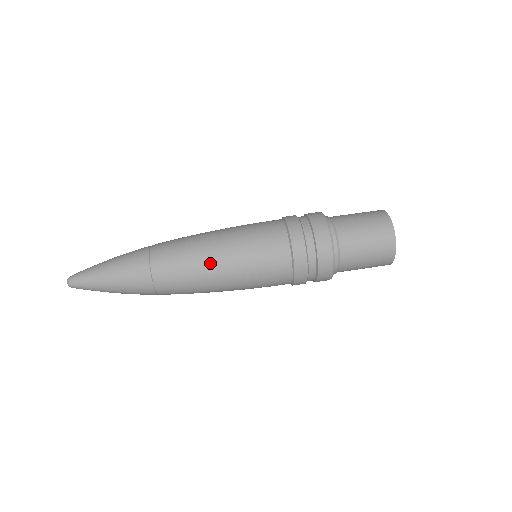
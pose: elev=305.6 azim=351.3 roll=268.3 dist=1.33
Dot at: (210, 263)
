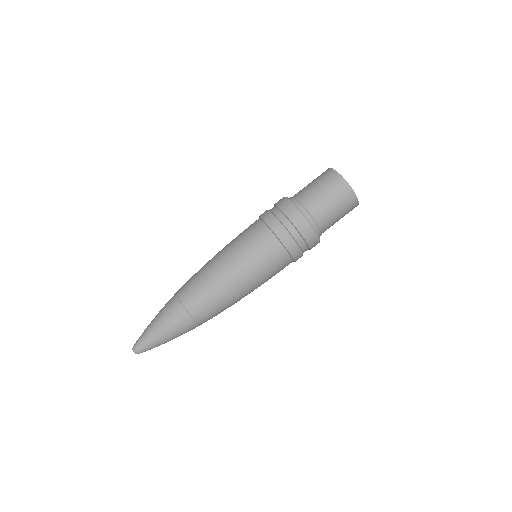
Dot at: (217, 270)
